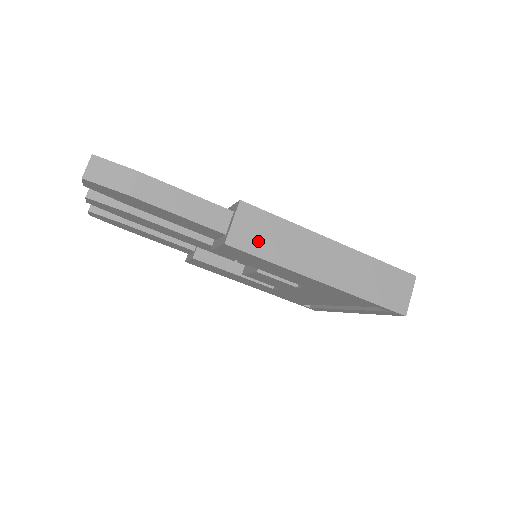
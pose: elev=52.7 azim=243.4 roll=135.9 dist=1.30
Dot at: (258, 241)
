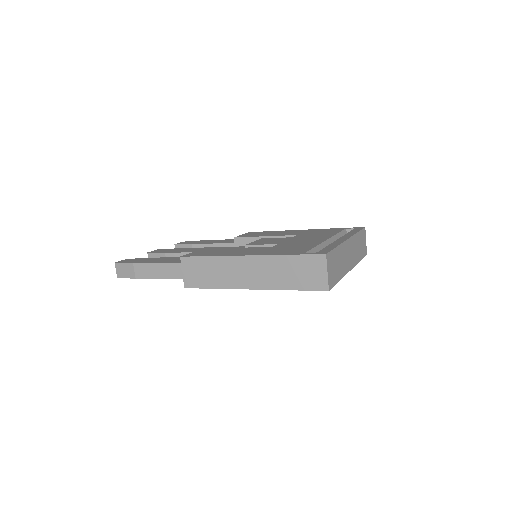
Dot at: (201, 278)
